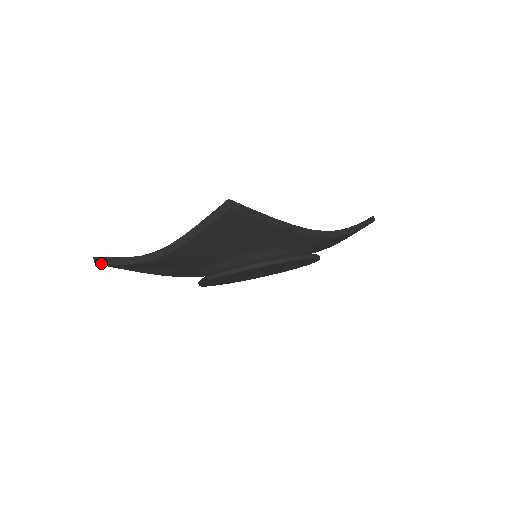
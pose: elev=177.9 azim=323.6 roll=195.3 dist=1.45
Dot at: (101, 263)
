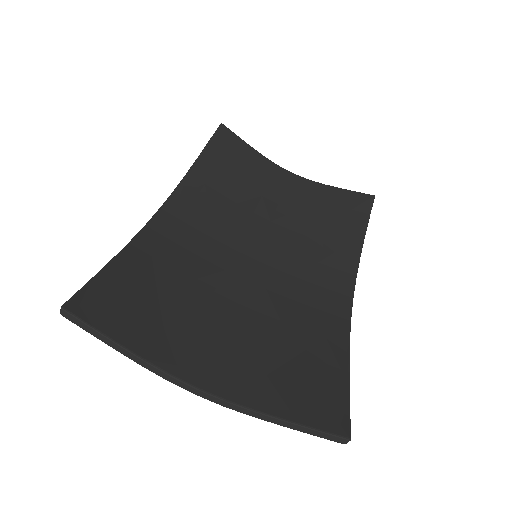
Dot at: occluded
